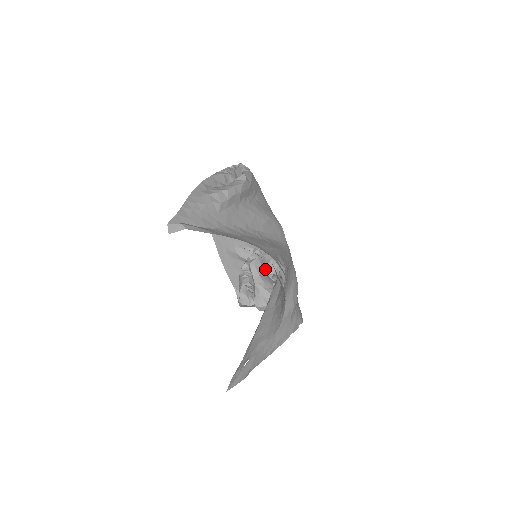
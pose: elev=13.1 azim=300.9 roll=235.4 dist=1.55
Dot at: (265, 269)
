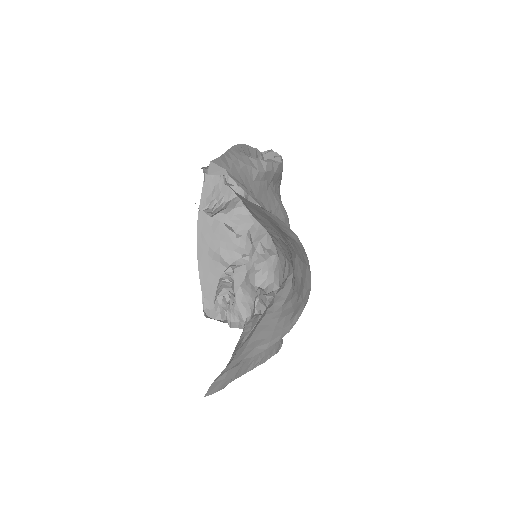
Dot at: (252, 278)
